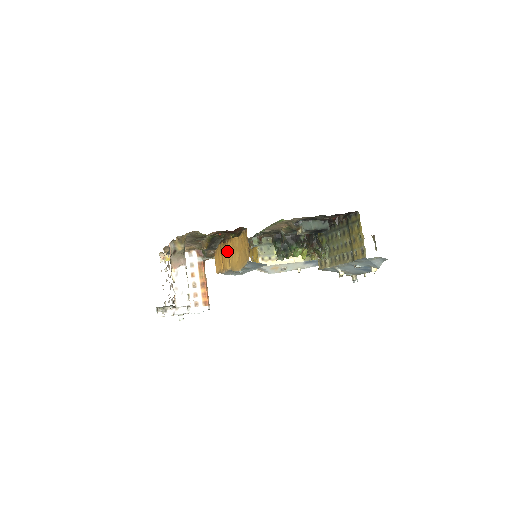
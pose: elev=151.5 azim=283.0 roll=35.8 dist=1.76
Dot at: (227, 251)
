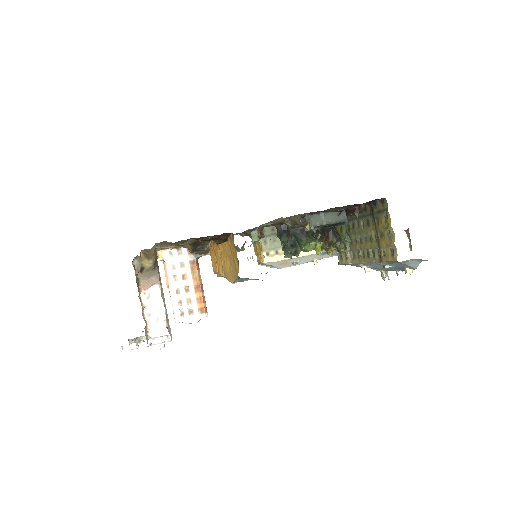
Dot at: (219, 252)
